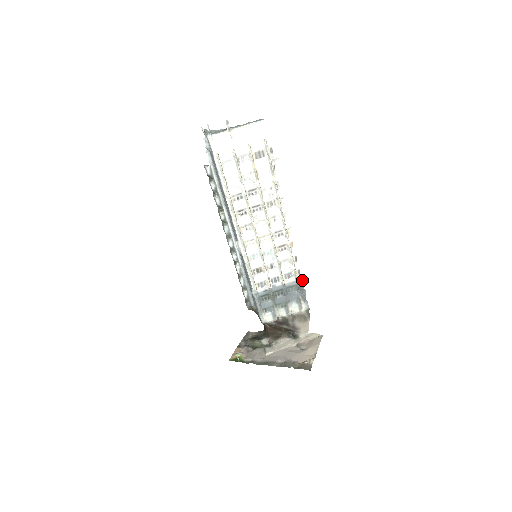
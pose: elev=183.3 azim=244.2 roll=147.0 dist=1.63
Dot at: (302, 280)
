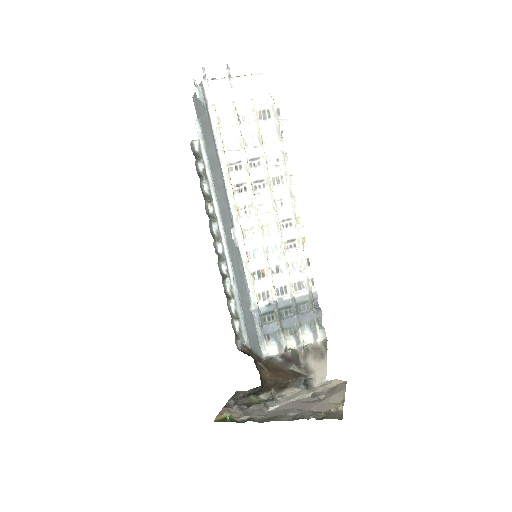
Dot at: (317, 294)
